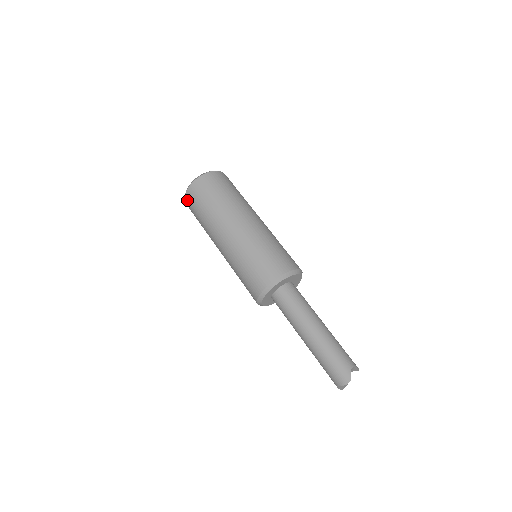
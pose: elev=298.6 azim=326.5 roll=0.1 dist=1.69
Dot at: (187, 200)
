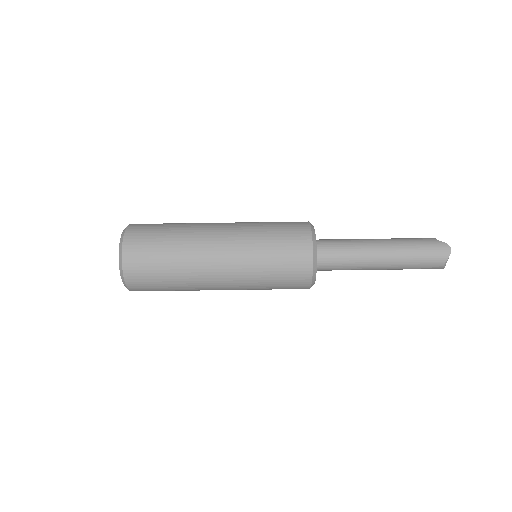
Dot at: (131, 276)
